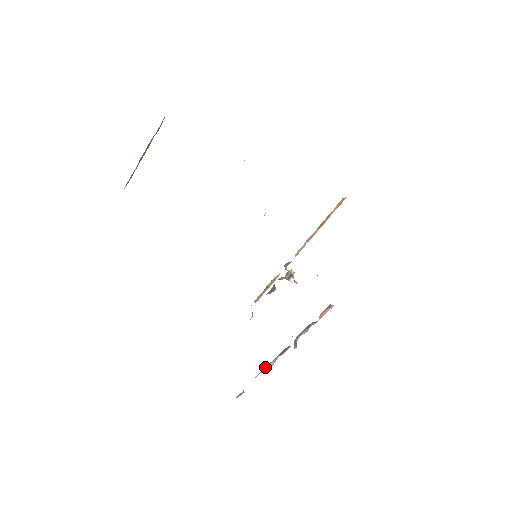
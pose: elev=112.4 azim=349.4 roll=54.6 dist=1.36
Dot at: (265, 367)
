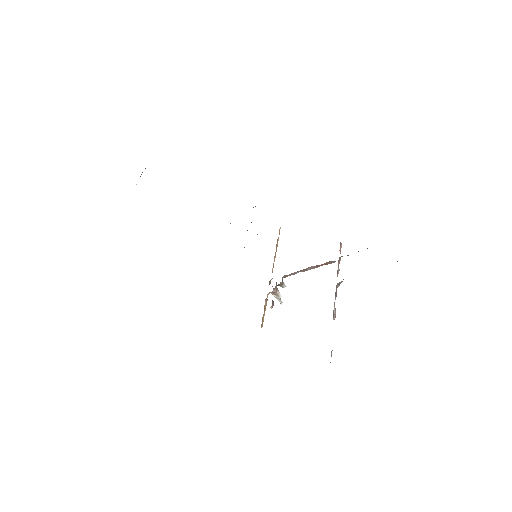
Dot at: (333, 313)
